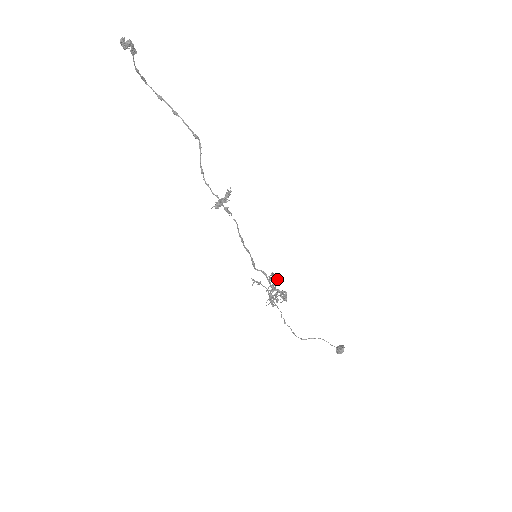
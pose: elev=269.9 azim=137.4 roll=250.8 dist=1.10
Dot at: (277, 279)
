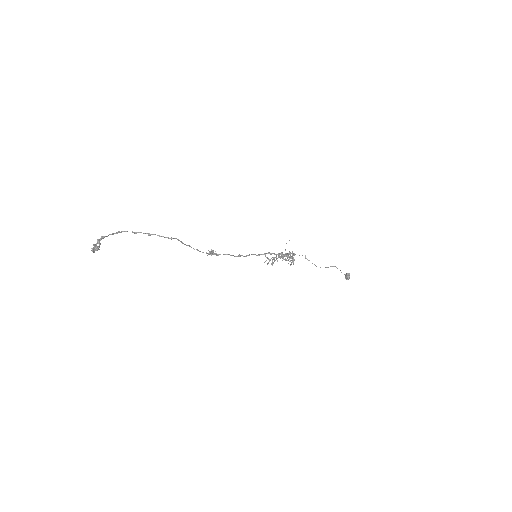
Dot at: (280, 256)
